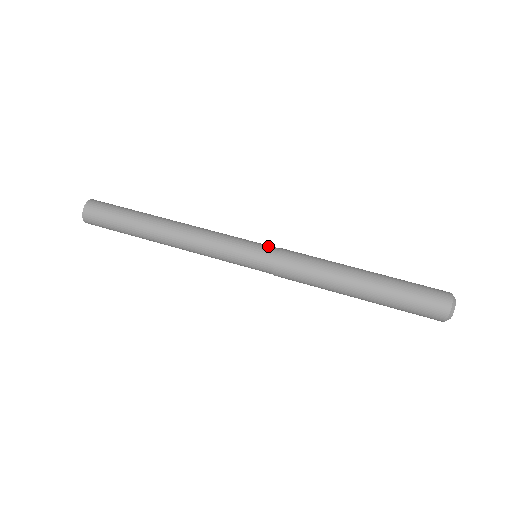
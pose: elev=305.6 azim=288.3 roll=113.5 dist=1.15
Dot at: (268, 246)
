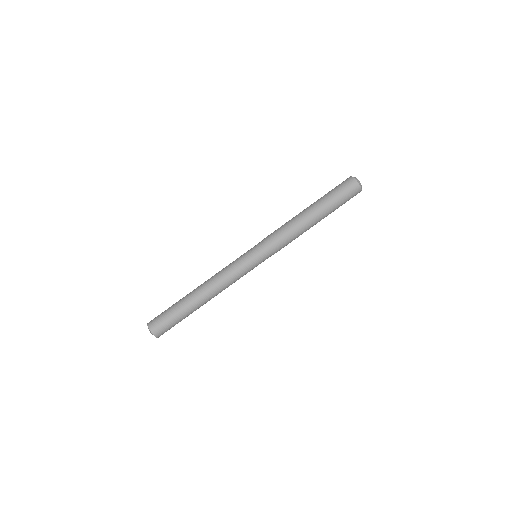
Dot at: (261, 250)
